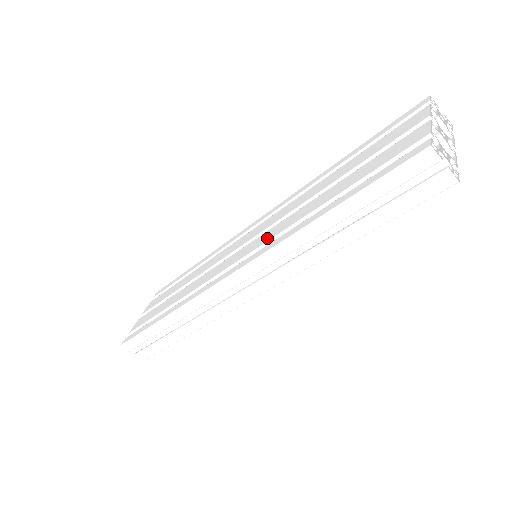
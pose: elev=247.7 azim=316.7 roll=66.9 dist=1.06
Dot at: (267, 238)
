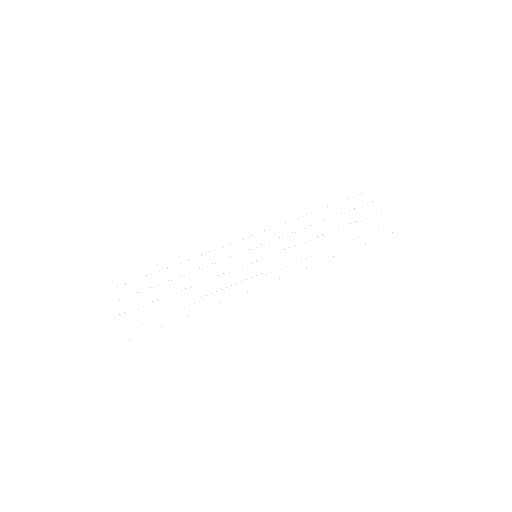
Dot at: (286, 243)
